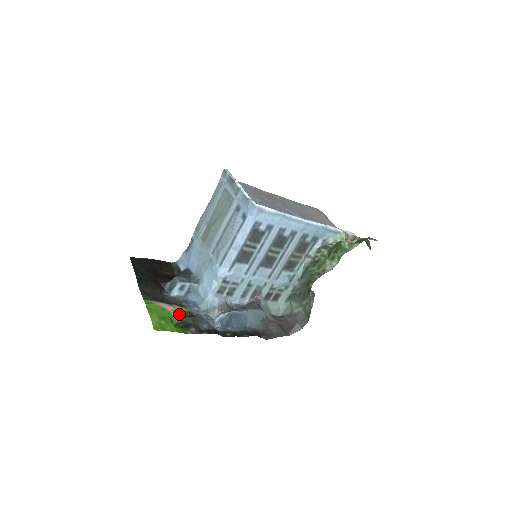
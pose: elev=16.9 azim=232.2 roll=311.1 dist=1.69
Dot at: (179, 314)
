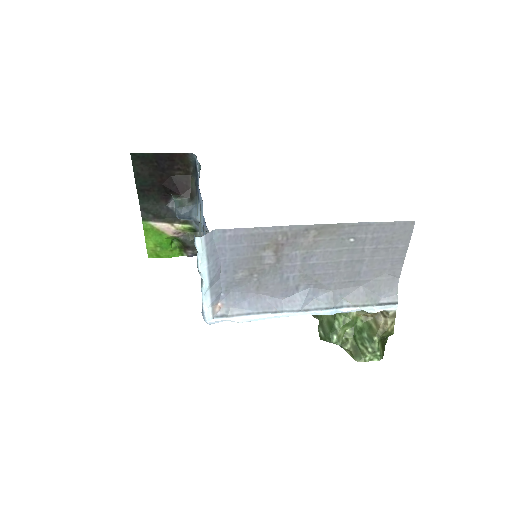
Dot at: (180, 233)
